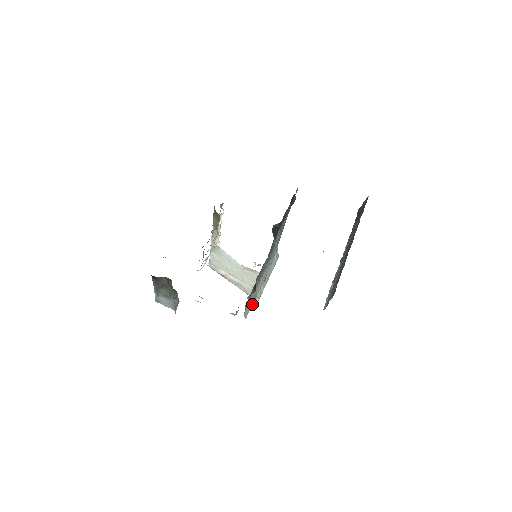
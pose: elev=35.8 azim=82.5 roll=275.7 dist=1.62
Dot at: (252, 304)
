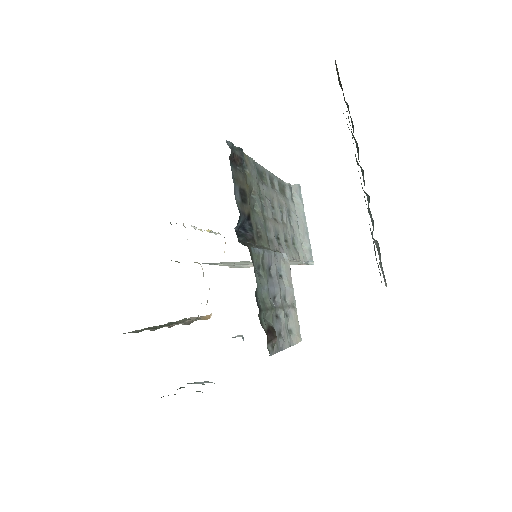
Dot at: (296, 317)
